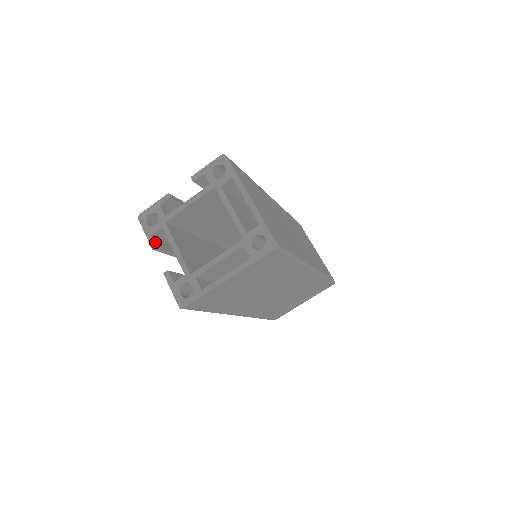
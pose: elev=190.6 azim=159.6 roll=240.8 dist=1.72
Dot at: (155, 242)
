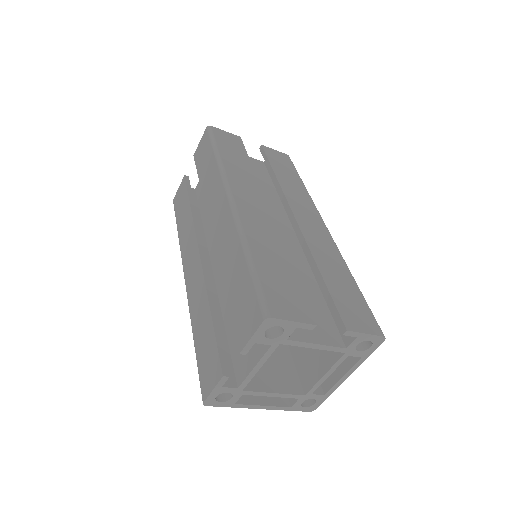
Dot at: (249, 348)
